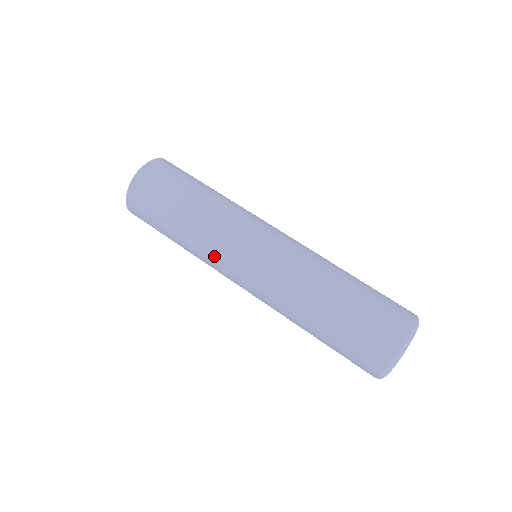
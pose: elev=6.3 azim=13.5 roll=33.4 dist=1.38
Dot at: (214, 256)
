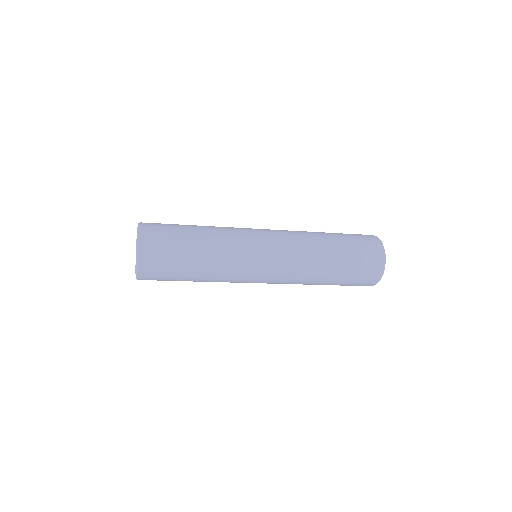
Dot at: (239, 252)
